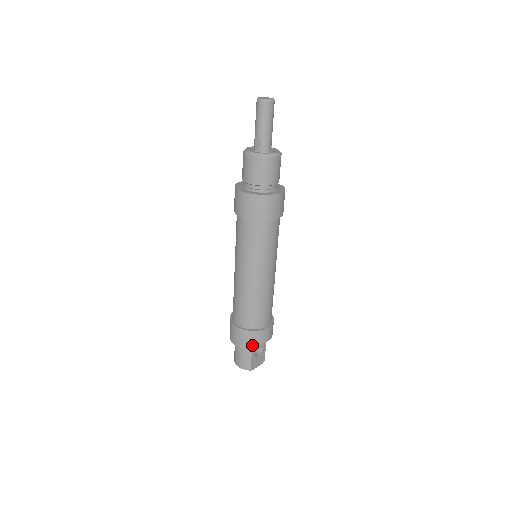
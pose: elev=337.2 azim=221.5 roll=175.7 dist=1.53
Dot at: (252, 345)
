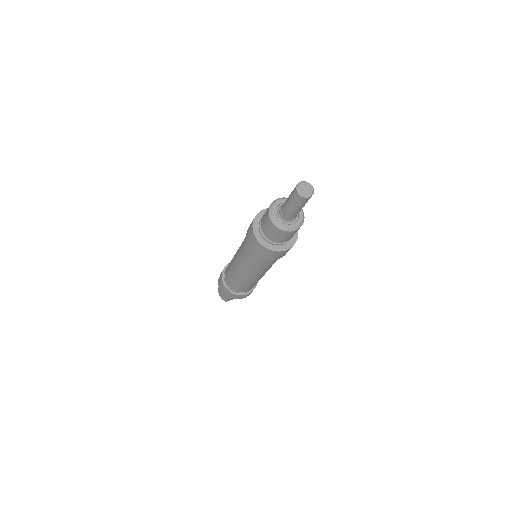
Dot at: occluded
